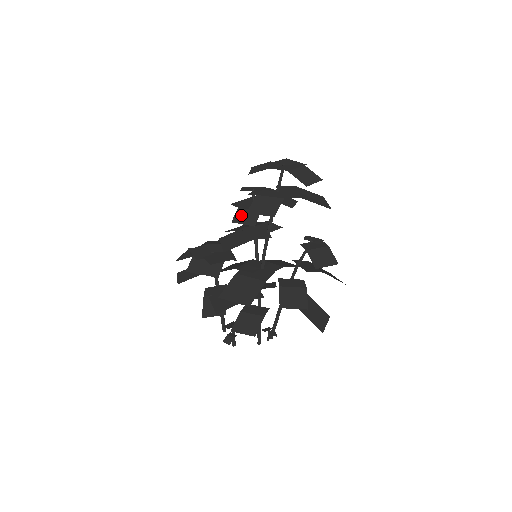
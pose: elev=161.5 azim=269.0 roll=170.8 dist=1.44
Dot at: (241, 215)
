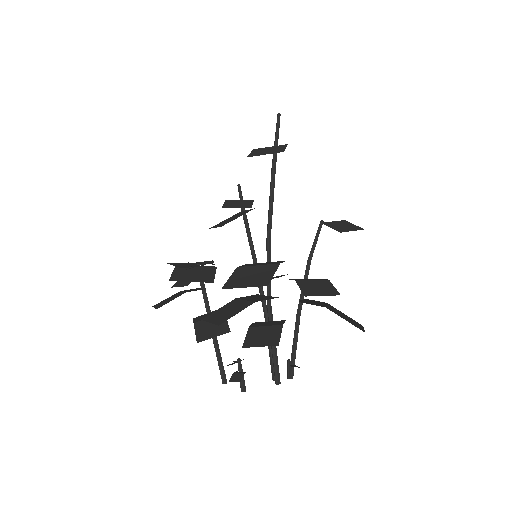
Dot at: (231, 203)
